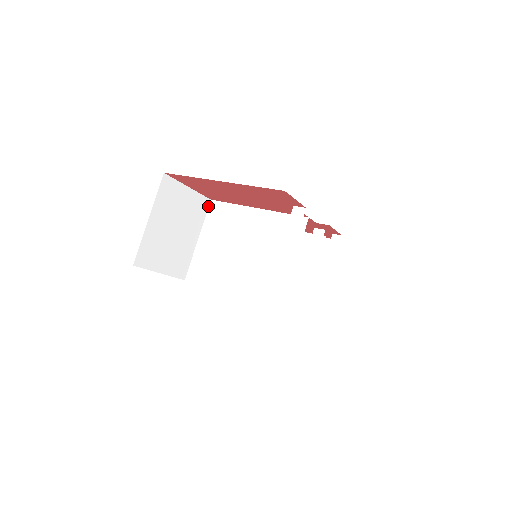
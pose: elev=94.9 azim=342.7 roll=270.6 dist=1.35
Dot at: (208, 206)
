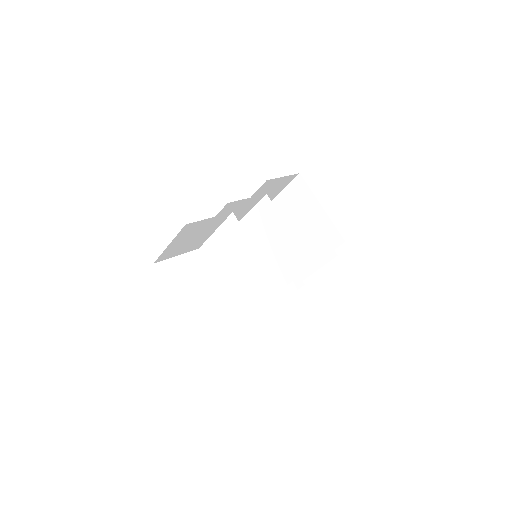
Dot at: (229, 215)
